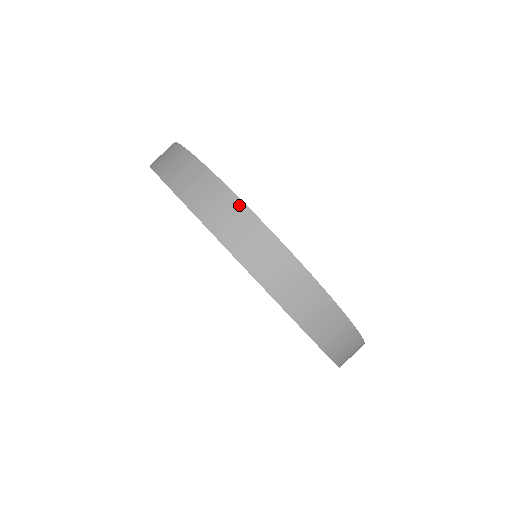
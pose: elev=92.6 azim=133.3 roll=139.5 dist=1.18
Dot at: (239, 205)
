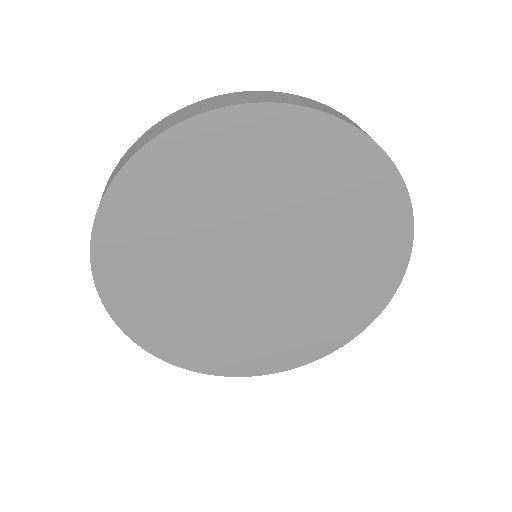
Dot at: (284, 94)
